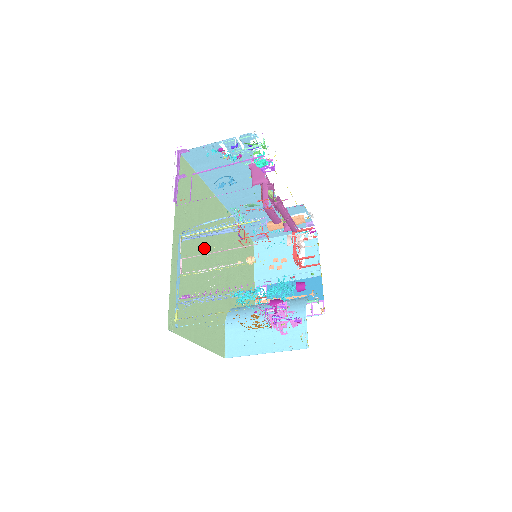
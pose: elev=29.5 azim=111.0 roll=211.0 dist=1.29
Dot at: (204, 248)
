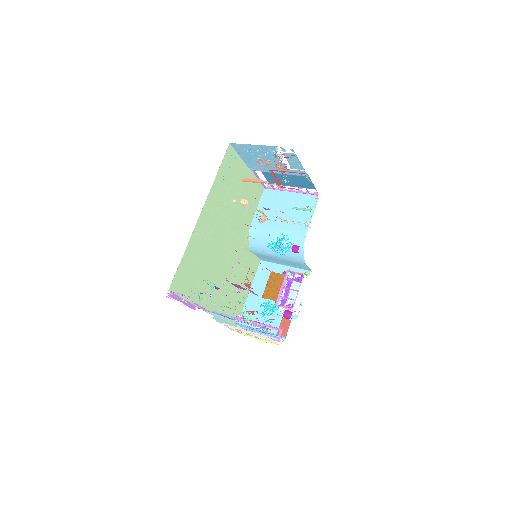
Dot at: (218, 267)
